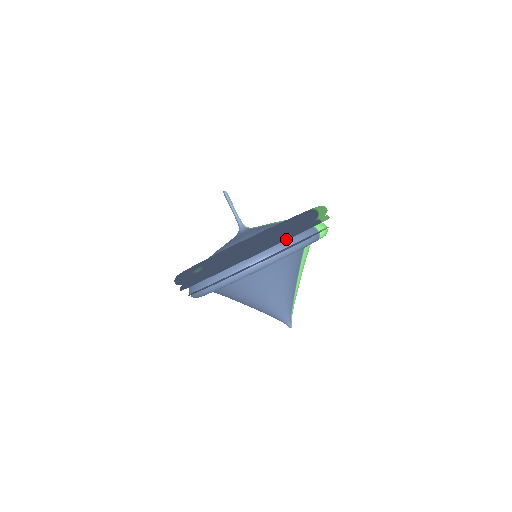
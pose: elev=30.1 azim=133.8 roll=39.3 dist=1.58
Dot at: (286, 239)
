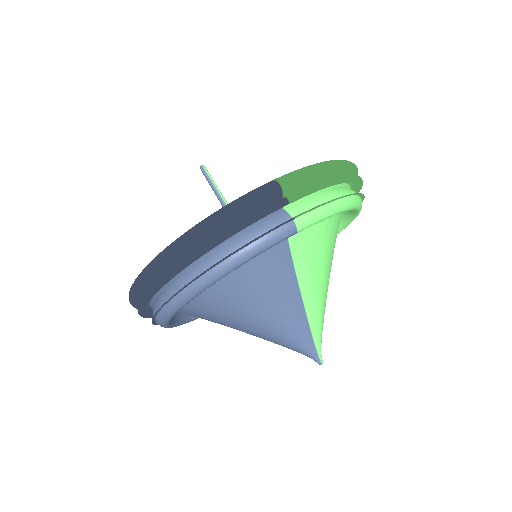
Dot at: (206, 250)
